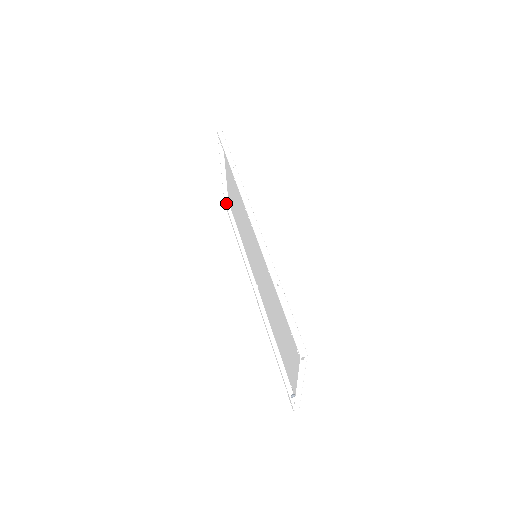
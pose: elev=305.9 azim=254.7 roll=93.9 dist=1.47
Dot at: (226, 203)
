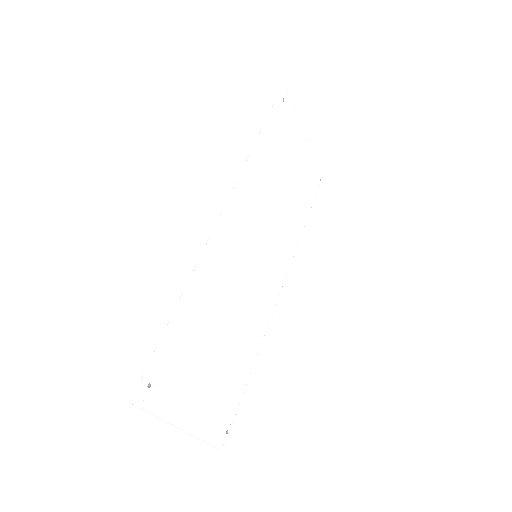
Dot at: occluded
